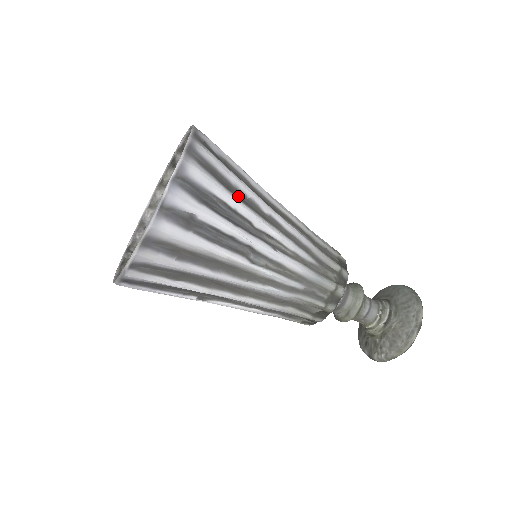
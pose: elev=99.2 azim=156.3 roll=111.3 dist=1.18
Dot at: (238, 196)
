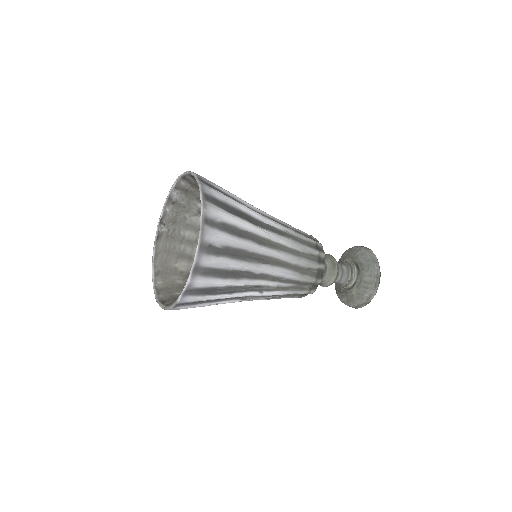
Dot at: (235, 275)
